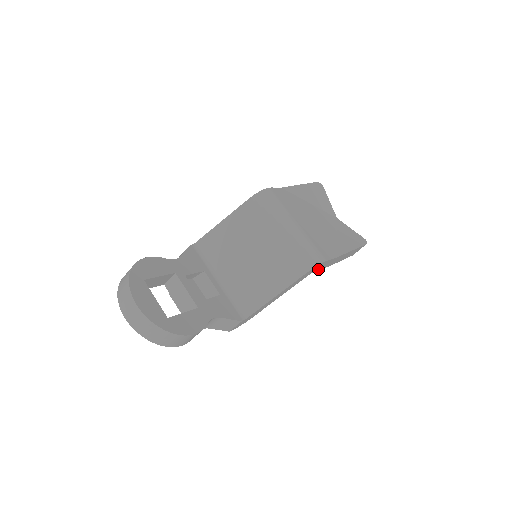
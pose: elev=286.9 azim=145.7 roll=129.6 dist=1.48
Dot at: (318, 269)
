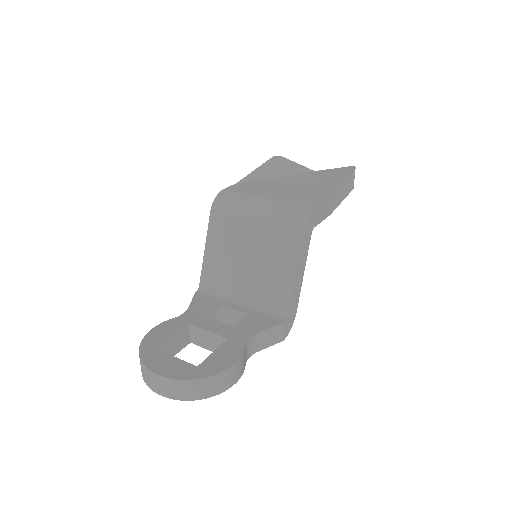
Dot at: (318, 222)
